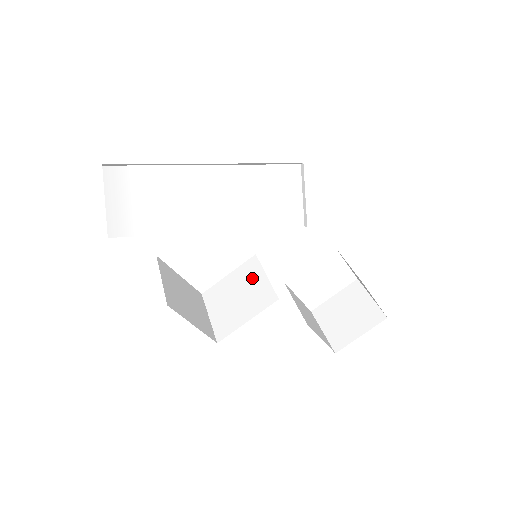
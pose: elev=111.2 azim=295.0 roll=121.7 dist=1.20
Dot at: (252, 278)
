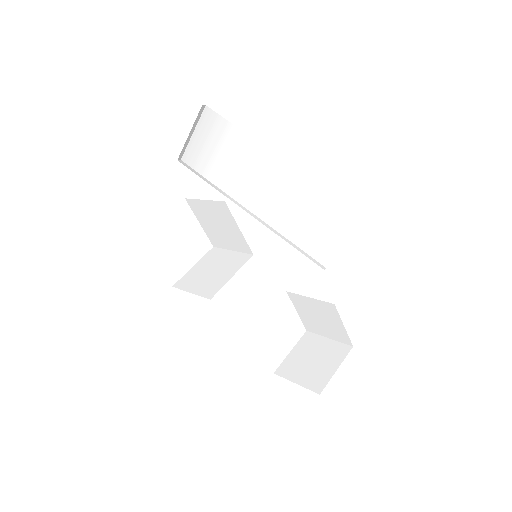
Dot at: (229, 269)
